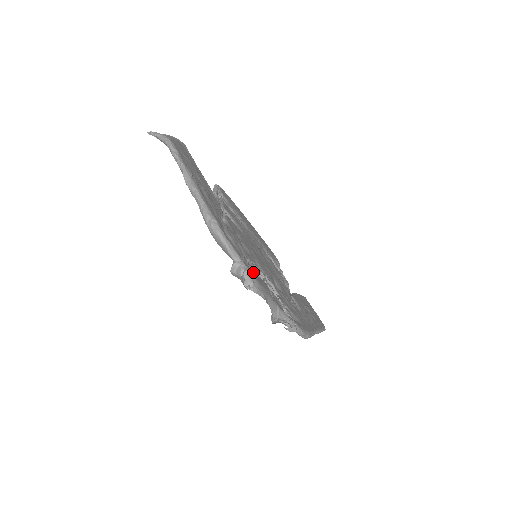
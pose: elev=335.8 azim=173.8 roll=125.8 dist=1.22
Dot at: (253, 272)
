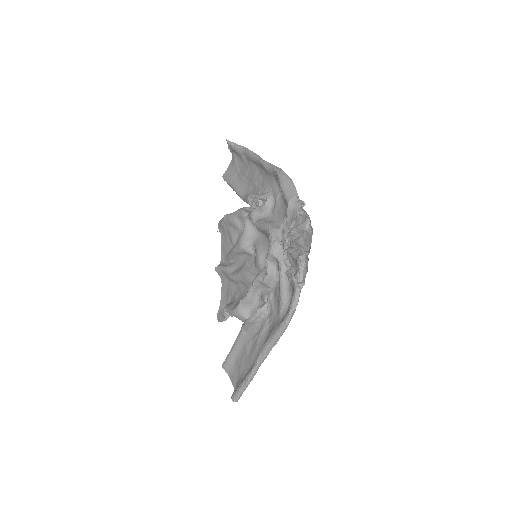
Dot at: (294, 223)
